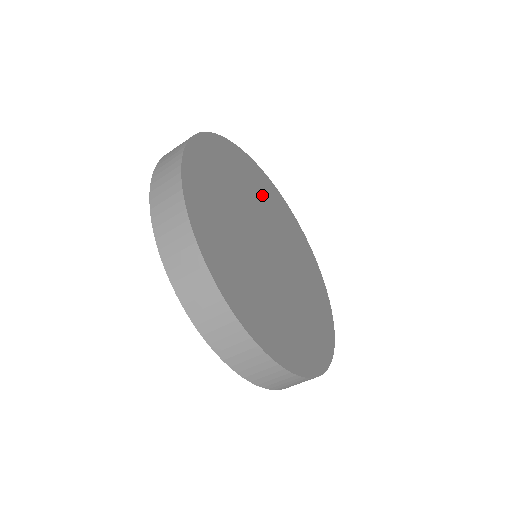
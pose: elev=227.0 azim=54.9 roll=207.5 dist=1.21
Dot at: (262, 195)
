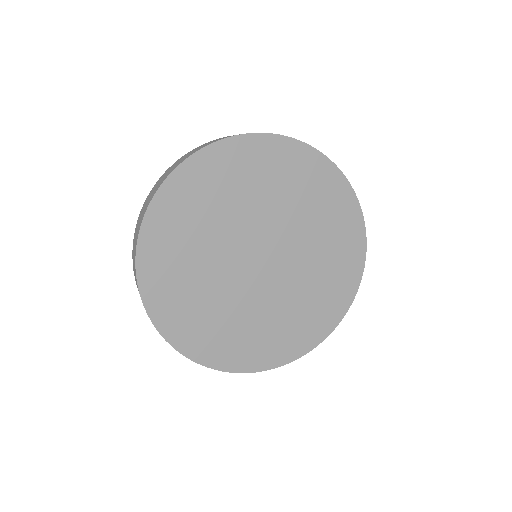
Dot at: (249, 187)
